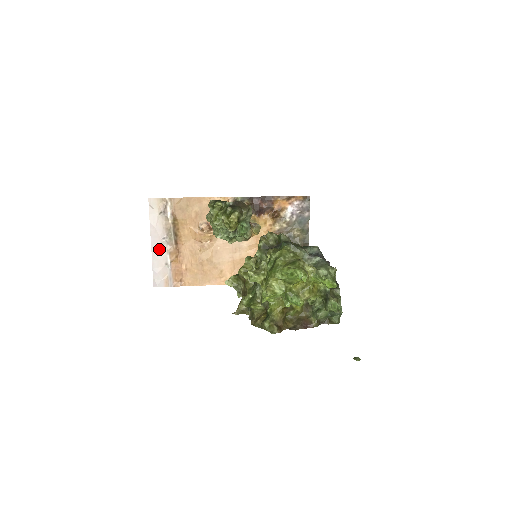
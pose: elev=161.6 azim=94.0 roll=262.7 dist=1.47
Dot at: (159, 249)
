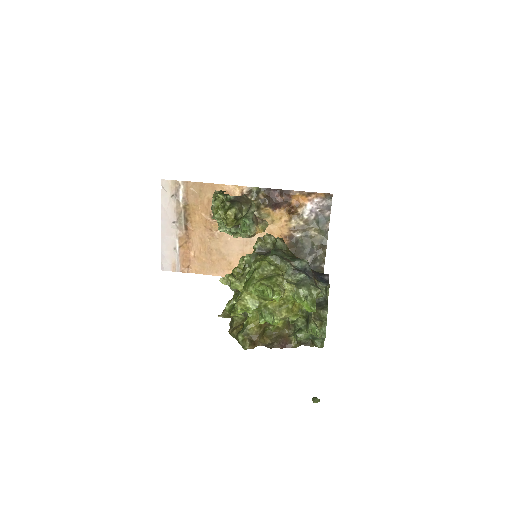
Dot at: (169, 232)
